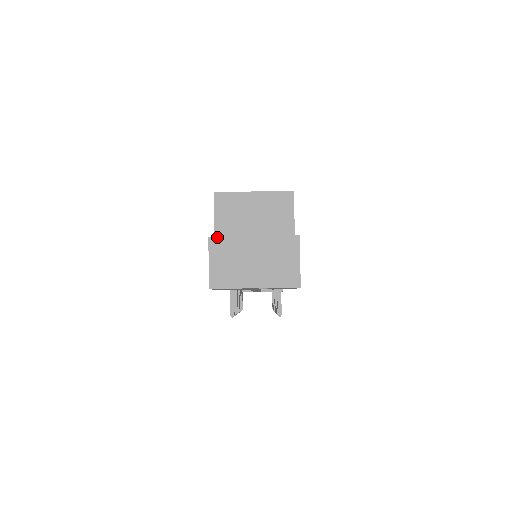
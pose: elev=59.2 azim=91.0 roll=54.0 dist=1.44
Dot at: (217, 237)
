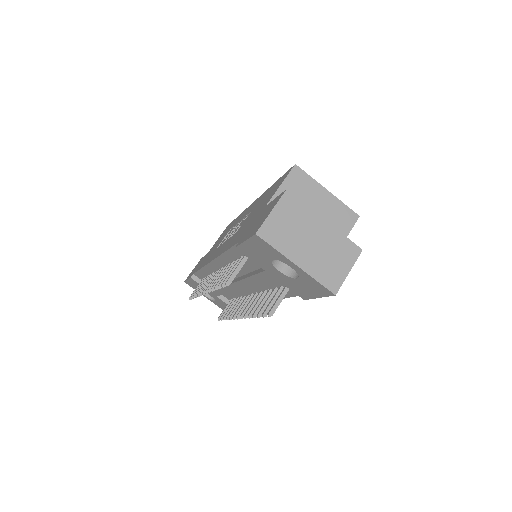
Dot at: (294, 195)
